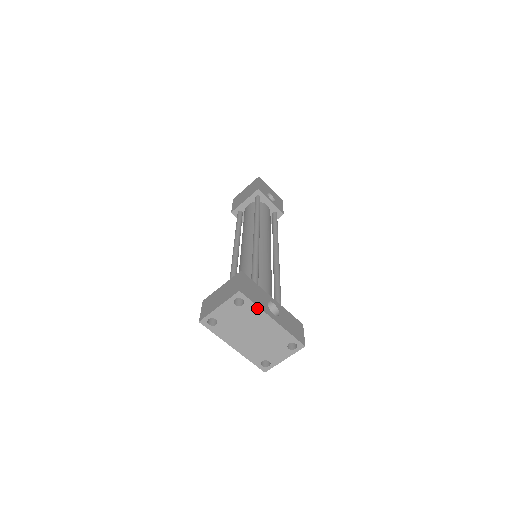
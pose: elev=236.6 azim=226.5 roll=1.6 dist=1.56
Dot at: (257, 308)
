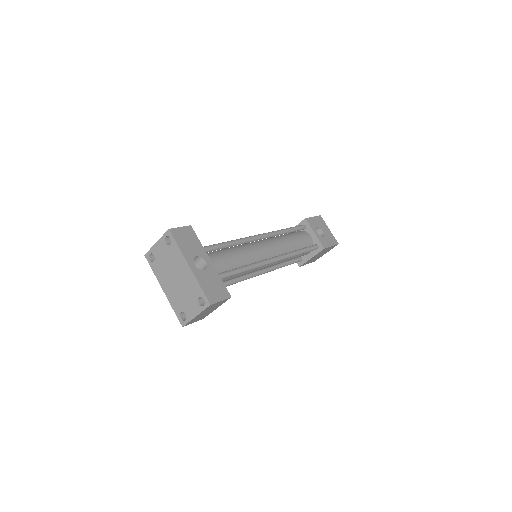
Dot at: (179, 250)
